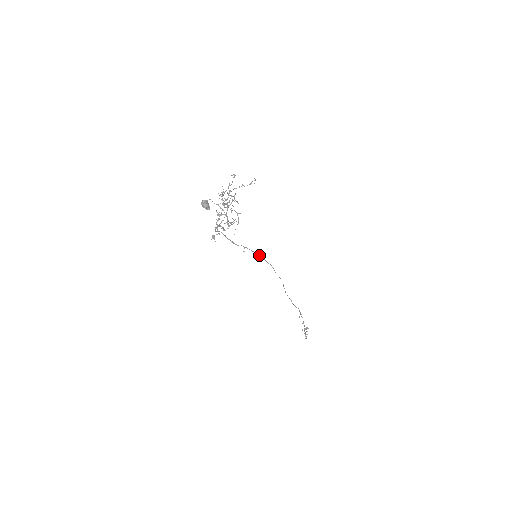
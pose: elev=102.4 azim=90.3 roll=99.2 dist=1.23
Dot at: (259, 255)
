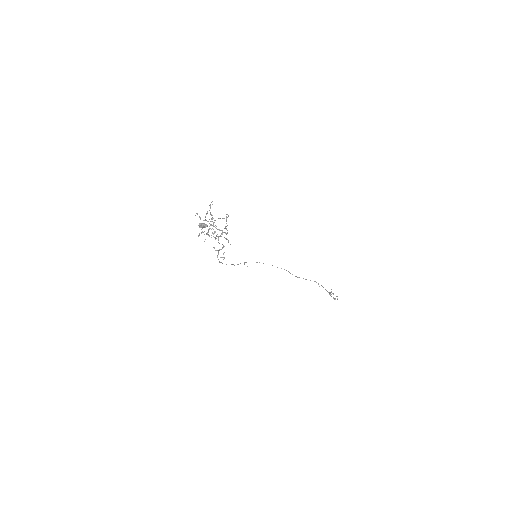
Dot at: occluded
